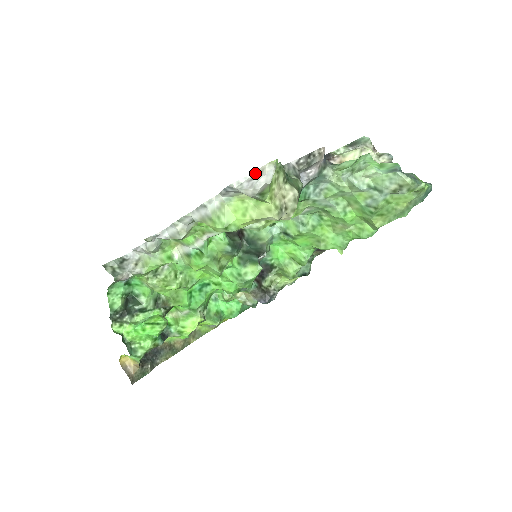
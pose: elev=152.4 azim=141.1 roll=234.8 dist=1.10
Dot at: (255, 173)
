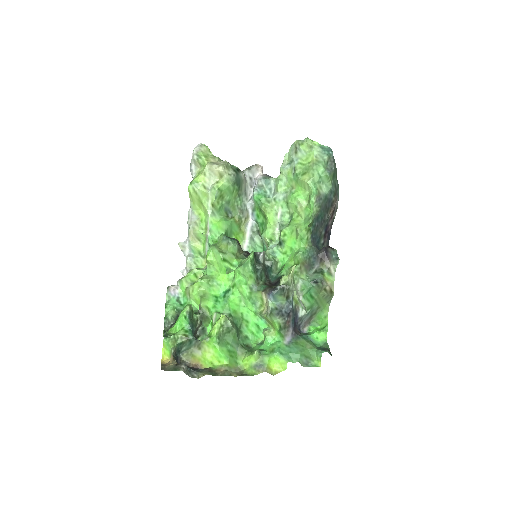
Dot at: occluded
